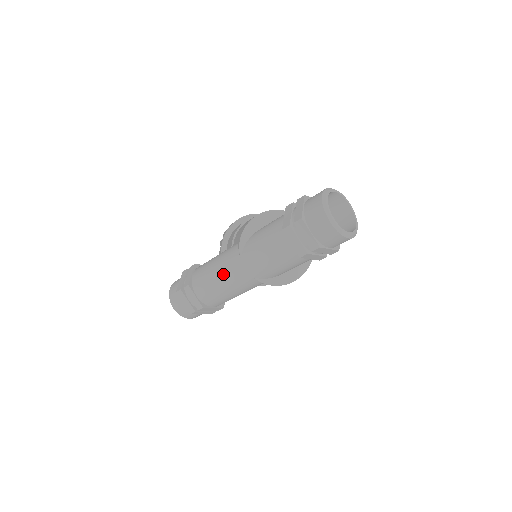
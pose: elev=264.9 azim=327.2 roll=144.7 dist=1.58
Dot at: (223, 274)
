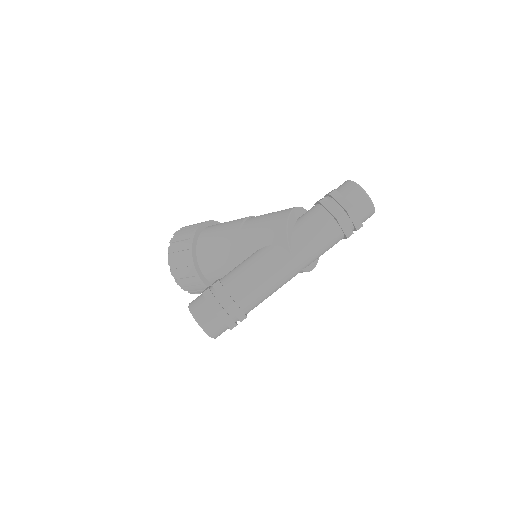
Dot at: (273, 276)
